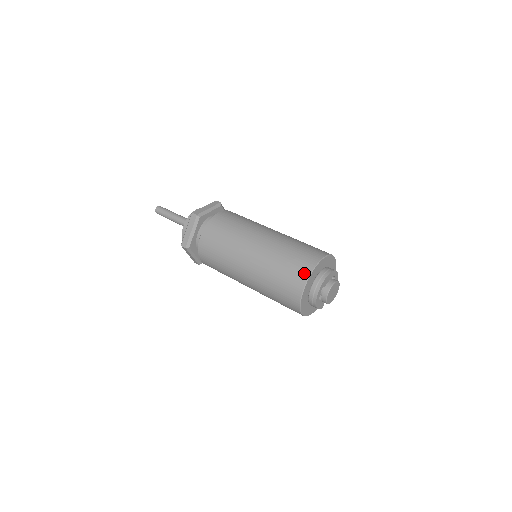
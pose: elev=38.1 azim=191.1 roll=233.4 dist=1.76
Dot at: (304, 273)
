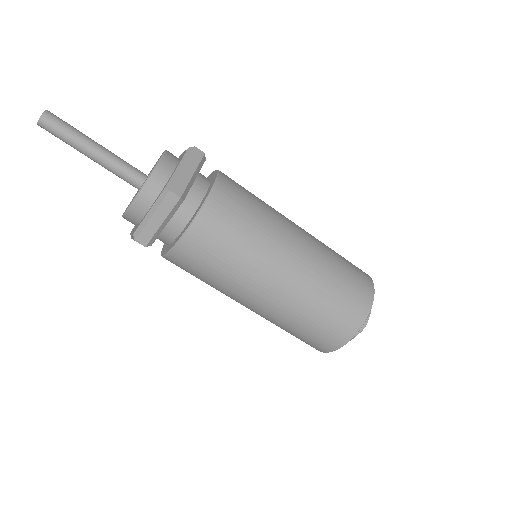
Dot at: (369, 281)
